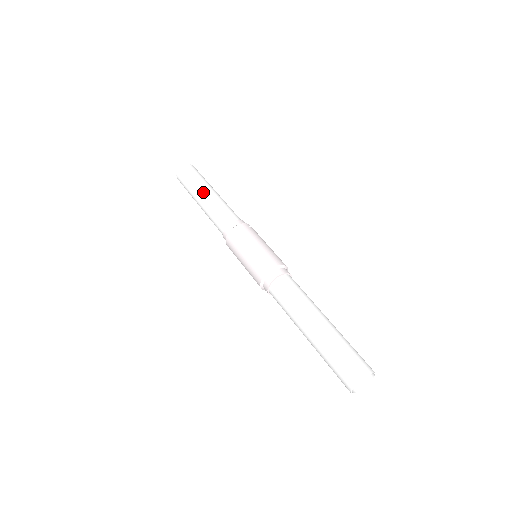
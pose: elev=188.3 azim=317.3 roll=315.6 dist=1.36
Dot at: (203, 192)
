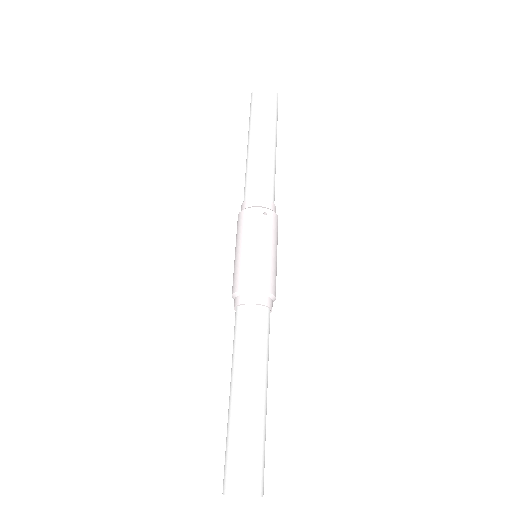
Dot at: (252, 139)
